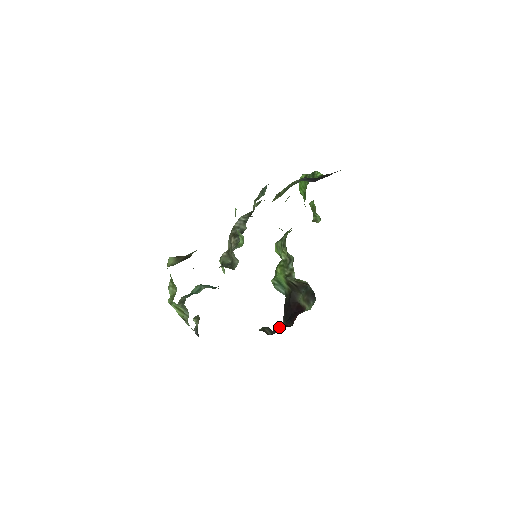
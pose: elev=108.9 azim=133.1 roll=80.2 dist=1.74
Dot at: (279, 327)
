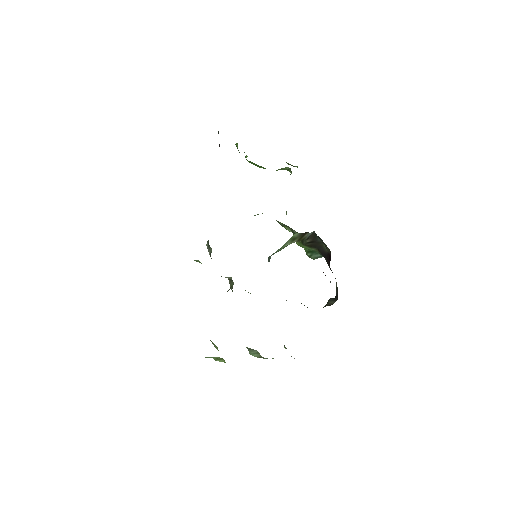
Dot at: (336, 289)
